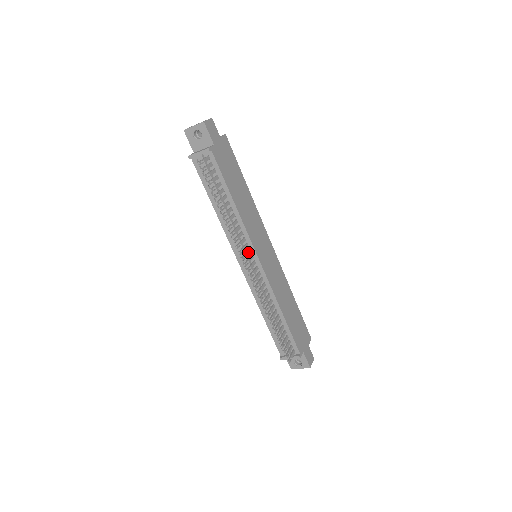
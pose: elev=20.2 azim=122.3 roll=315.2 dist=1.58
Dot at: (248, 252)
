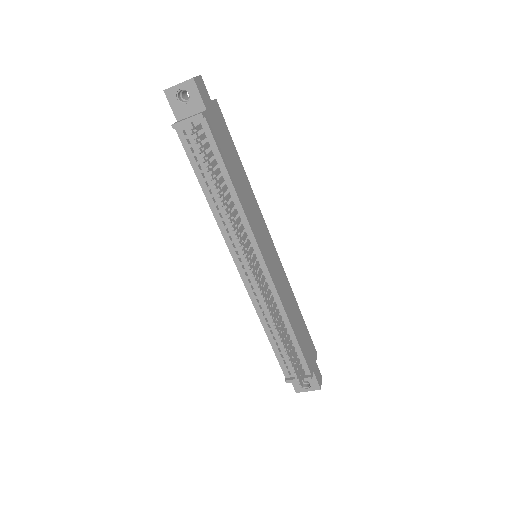
Dot at: (251, 251)
